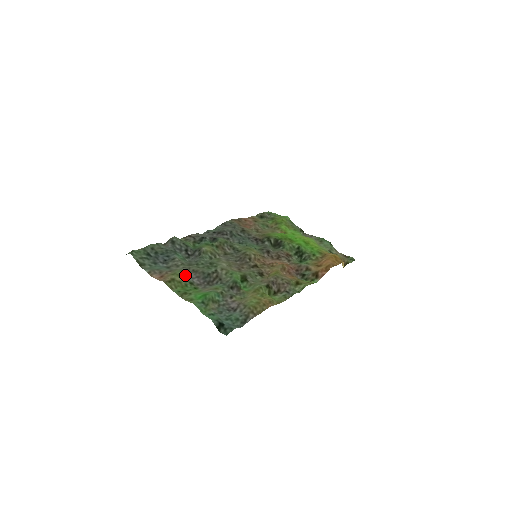
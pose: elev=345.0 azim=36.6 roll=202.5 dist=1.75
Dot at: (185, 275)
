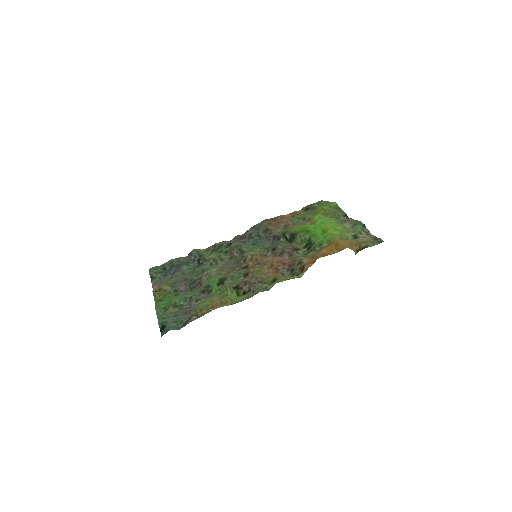
Dot at: (175, 284)
